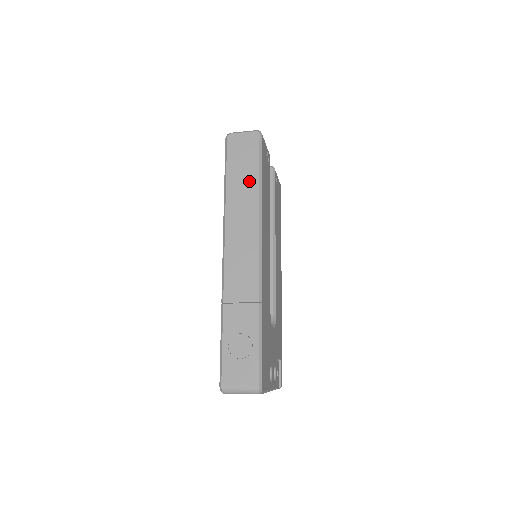
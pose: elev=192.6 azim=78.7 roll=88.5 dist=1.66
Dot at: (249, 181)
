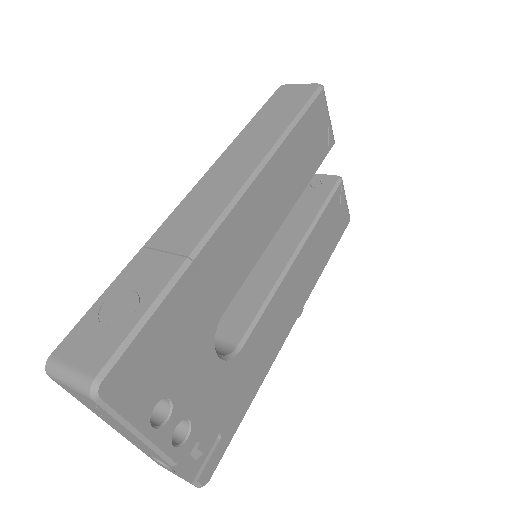
Dot at: (275, 125)
